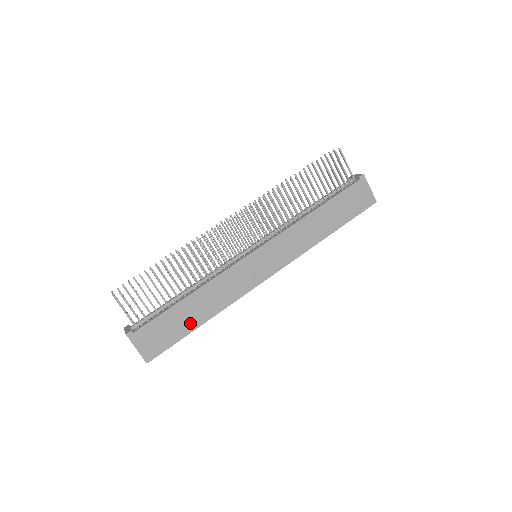
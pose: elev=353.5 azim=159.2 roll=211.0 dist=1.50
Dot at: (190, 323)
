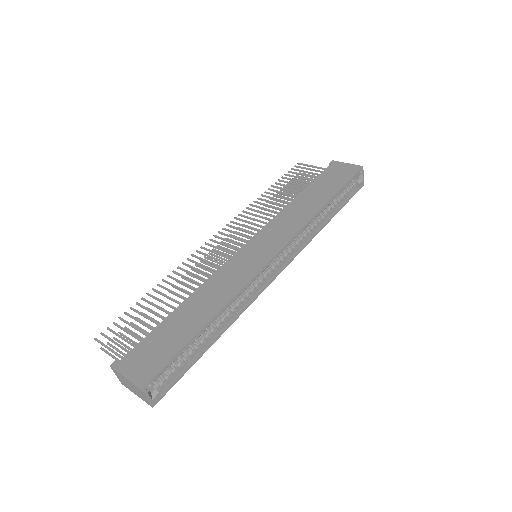
Dot at: (190, 328)
